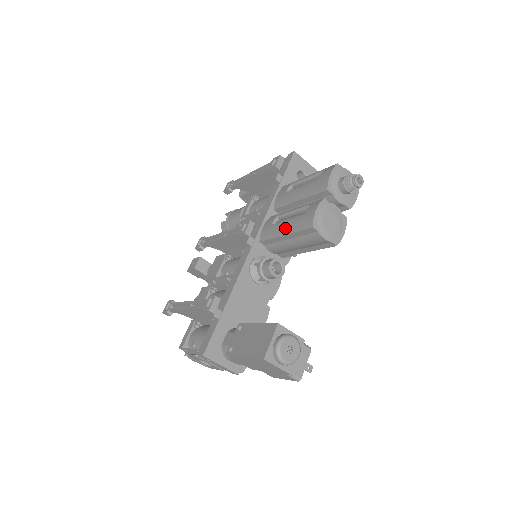
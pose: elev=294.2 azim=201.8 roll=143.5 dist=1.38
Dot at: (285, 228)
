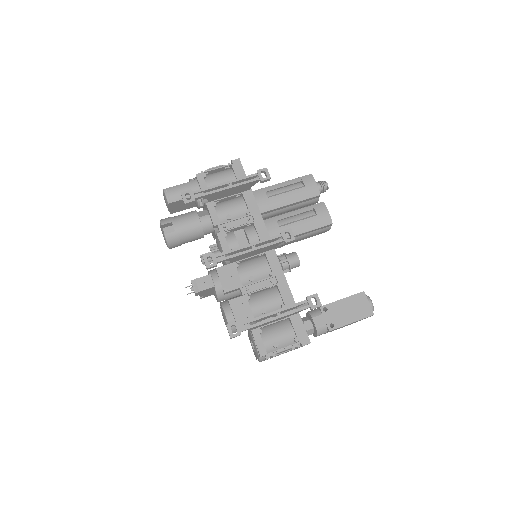
Dot at: (302, 228)
